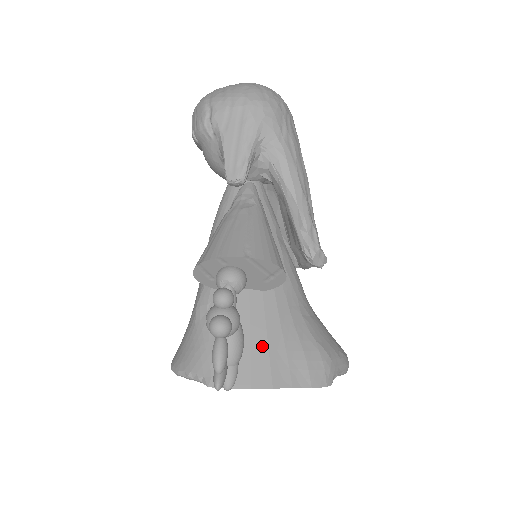
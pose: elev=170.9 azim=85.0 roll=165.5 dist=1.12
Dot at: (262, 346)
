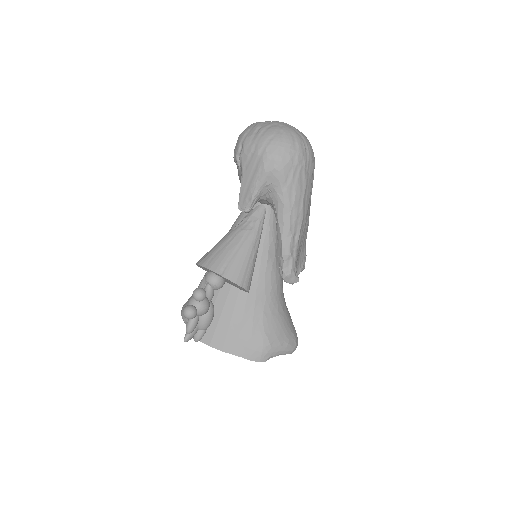
Dot at: (225, 324)
